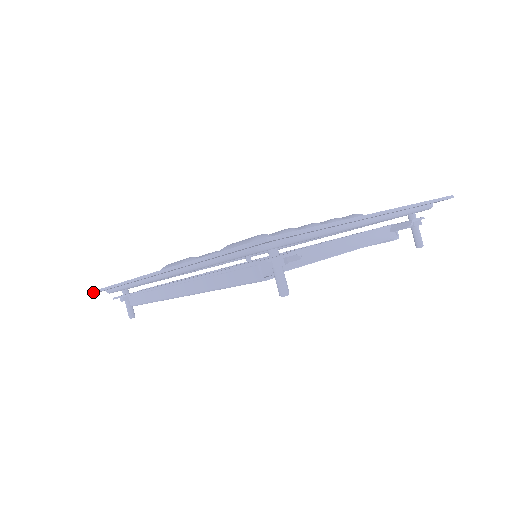
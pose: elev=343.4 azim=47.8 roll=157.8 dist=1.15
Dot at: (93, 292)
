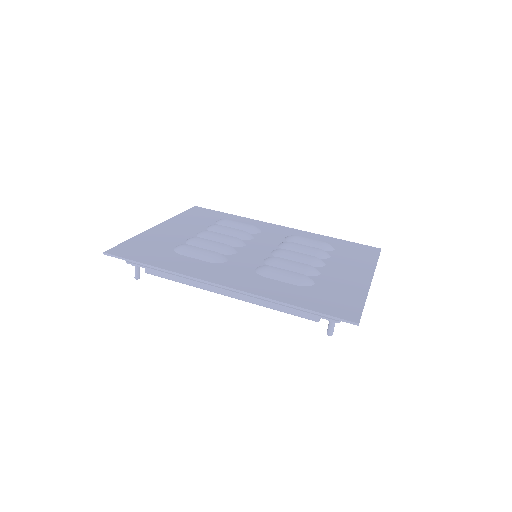
Dot at: (112, 256)
